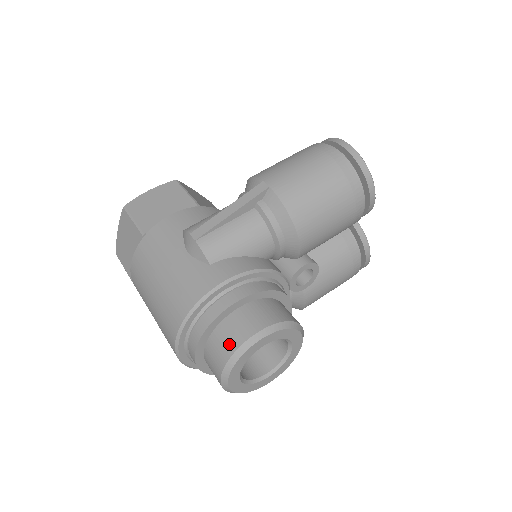
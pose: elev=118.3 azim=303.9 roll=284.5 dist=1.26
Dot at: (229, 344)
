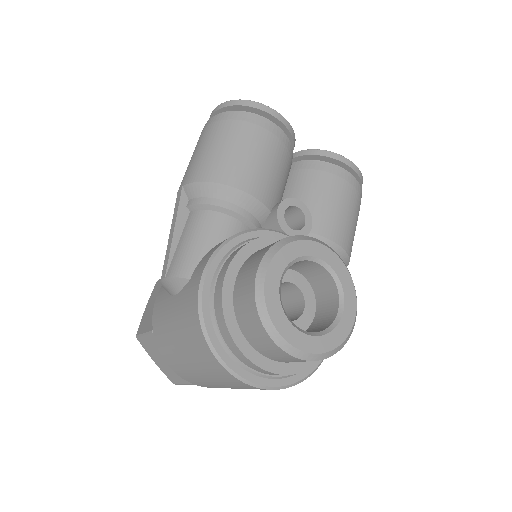
Dot at: (249, 308)
